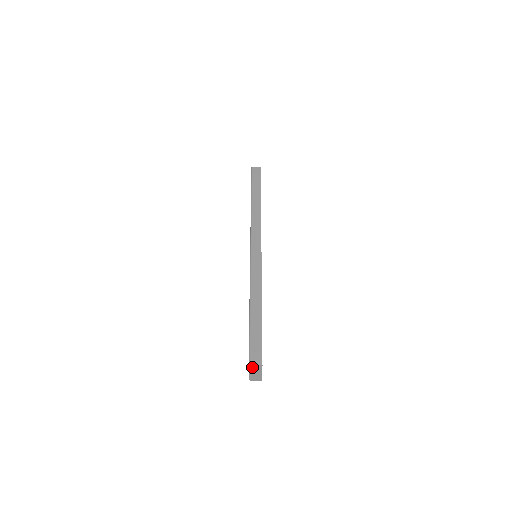
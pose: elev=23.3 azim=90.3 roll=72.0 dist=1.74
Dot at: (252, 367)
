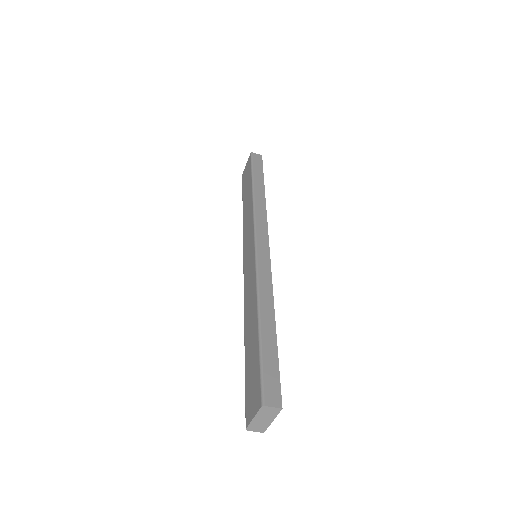
Dot at: (265, 409)
